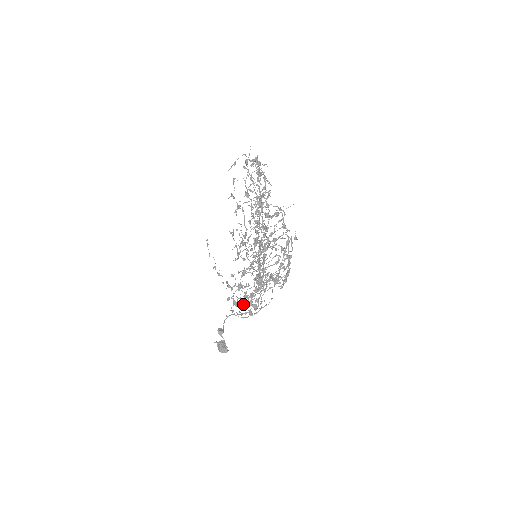
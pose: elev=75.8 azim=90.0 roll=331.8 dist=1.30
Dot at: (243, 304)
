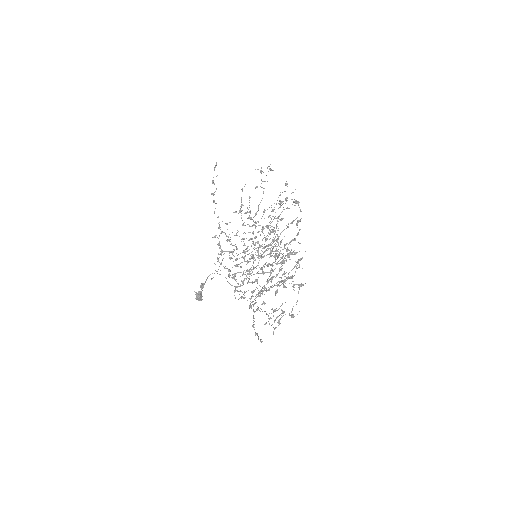
Dot at: occluded
